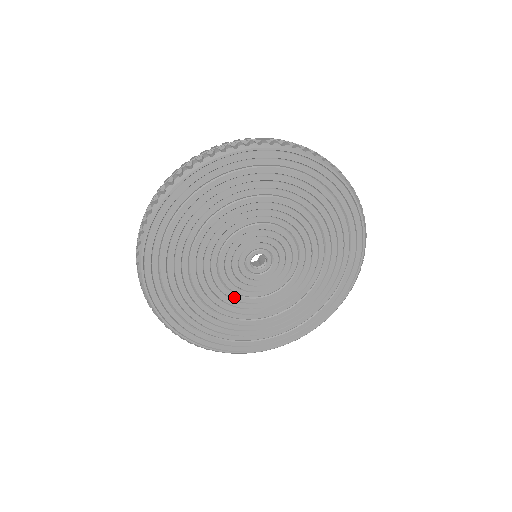
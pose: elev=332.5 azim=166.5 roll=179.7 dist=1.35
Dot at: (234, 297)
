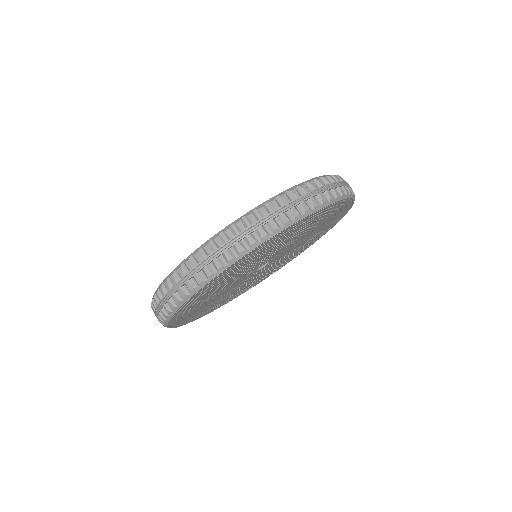
Dot at: (262, 273)
